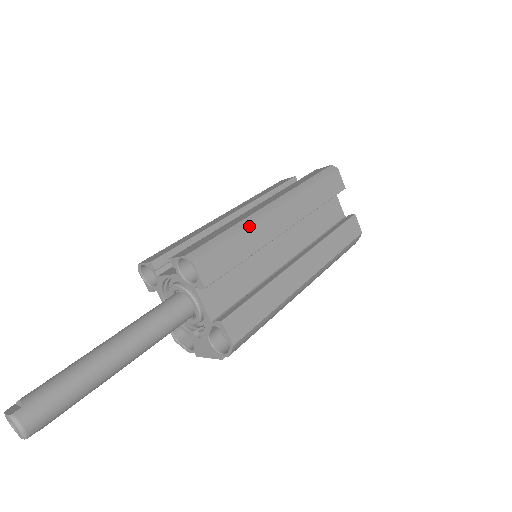
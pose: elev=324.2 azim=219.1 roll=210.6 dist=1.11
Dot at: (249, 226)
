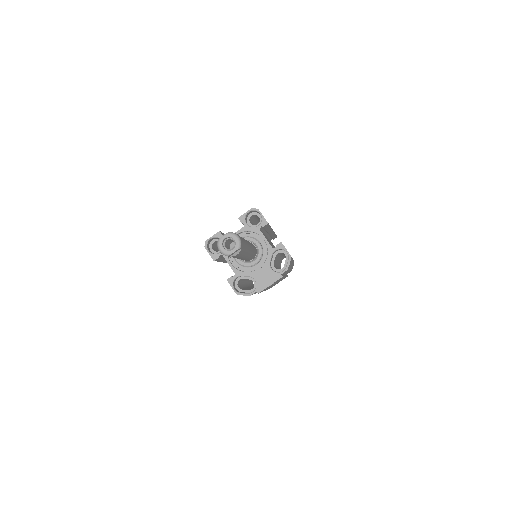
Dot at: occluded
